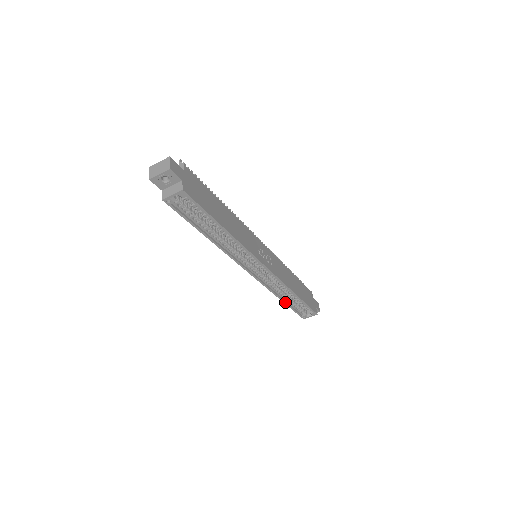
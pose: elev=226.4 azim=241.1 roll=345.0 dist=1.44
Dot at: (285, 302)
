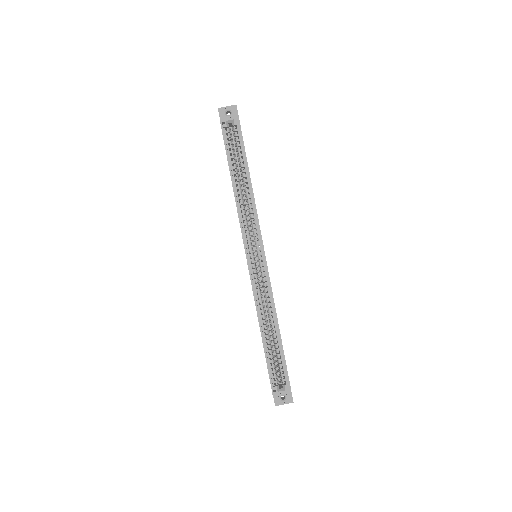
Dot at: (263, 338)
